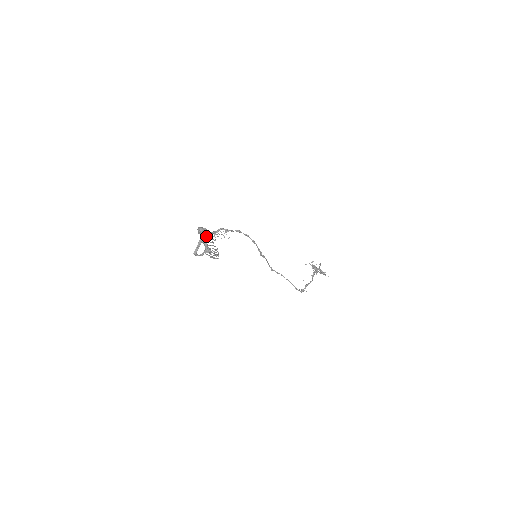
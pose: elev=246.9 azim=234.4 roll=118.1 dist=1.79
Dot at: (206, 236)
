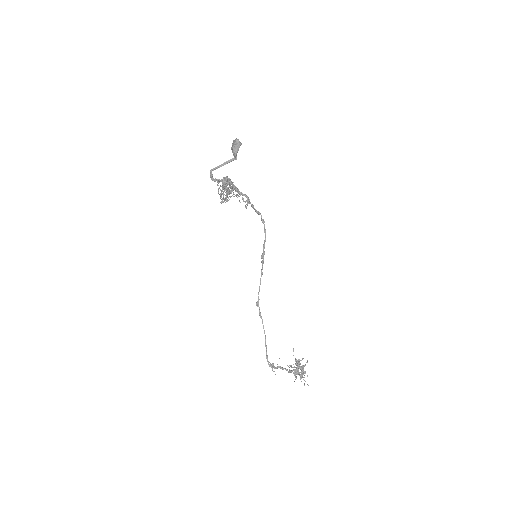
Dot at: (236, 153)
